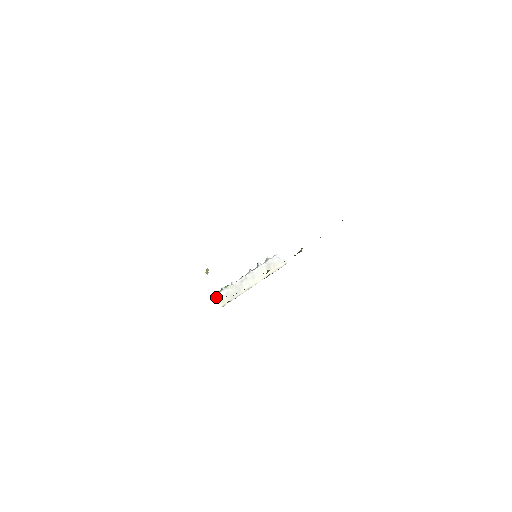
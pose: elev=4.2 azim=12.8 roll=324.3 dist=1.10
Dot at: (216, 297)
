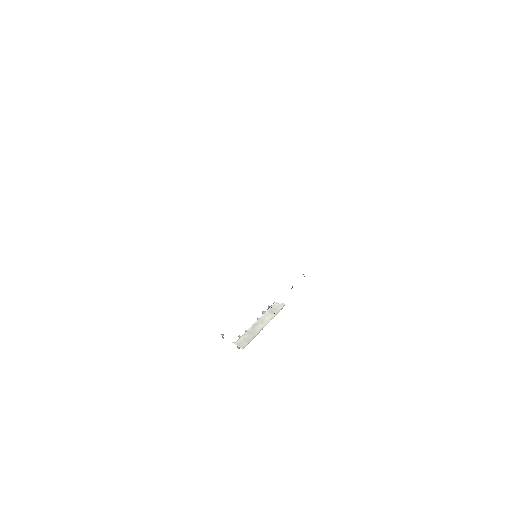
Dot at: (236, 344)
